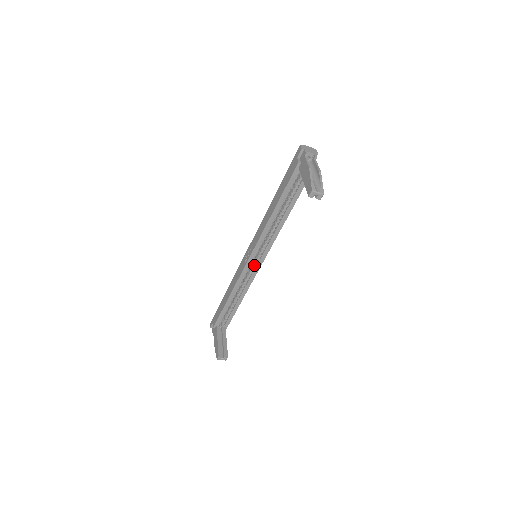
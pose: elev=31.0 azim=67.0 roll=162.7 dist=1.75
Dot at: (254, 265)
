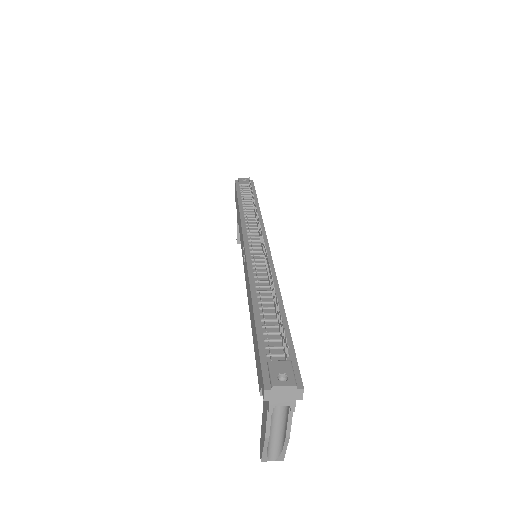
Dot at: occluded
